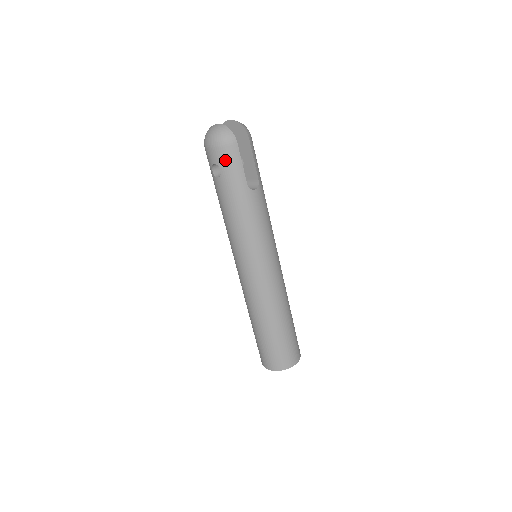
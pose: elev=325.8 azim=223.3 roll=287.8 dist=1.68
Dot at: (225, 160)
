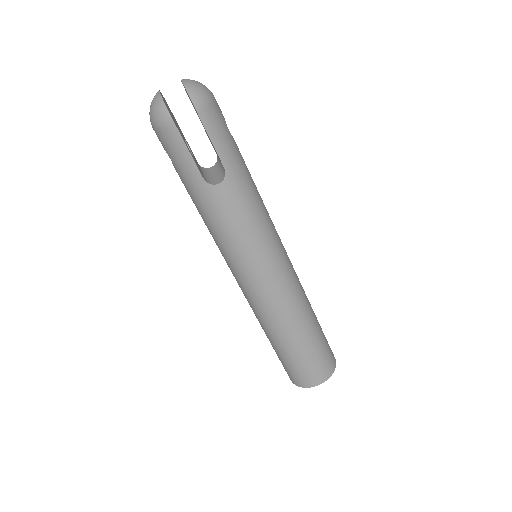
Dot at: (168, 147)
